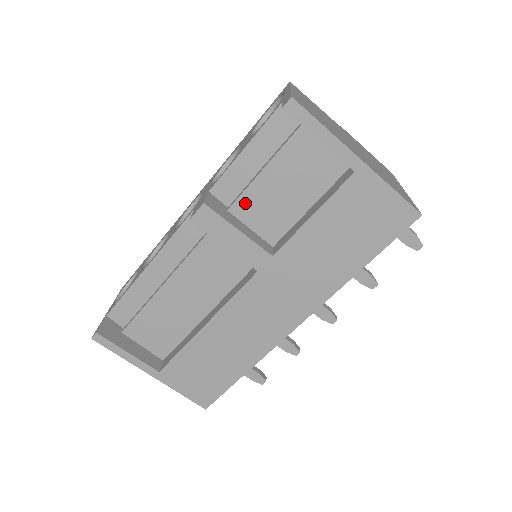
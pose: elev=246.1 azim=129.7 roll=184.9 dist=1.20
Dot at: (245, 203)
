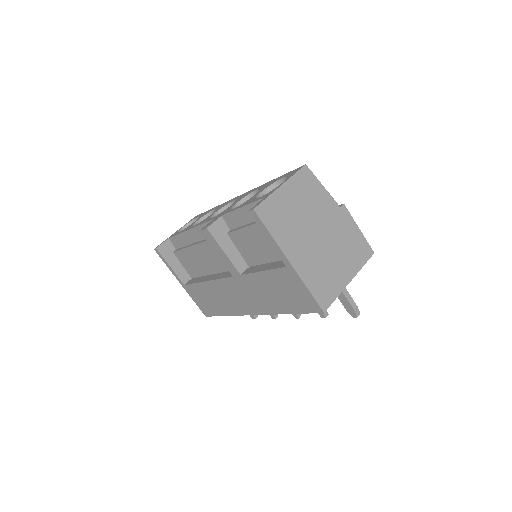
Dot at: (236, 236)
